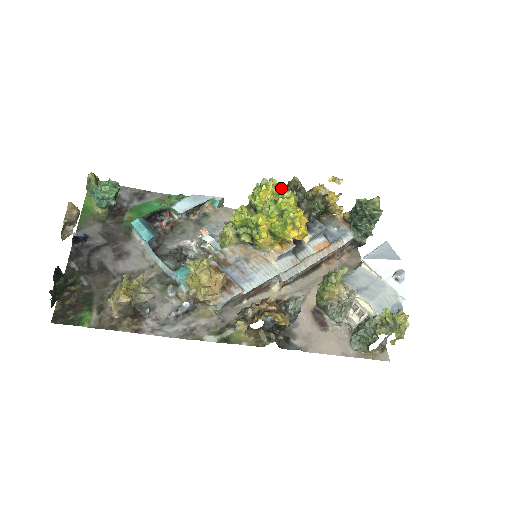
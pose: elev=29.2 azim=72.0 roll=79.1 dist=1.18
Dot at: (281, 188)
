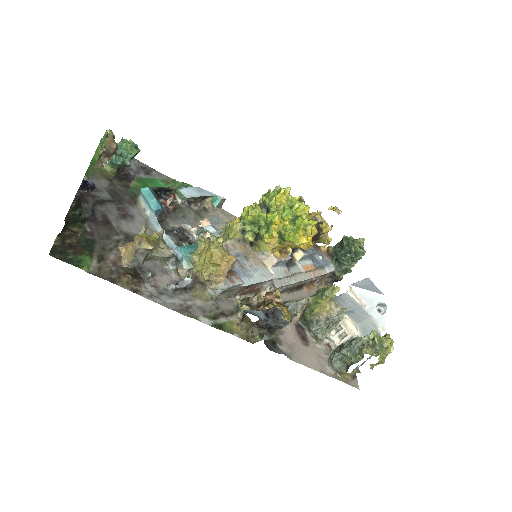
Dot at: occluded
